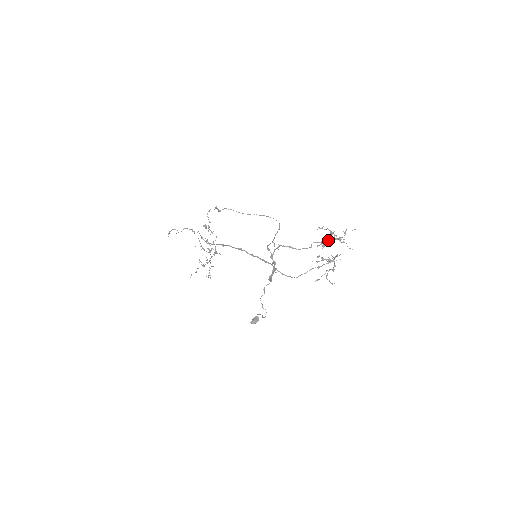
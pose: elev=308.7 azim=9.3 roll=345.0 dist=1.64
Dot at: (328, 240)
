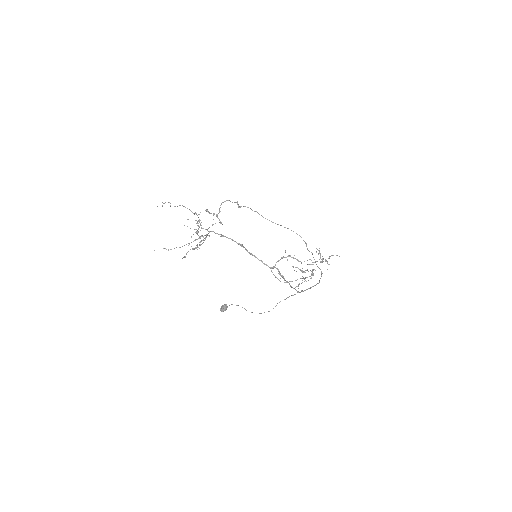
Dot at: occluded
